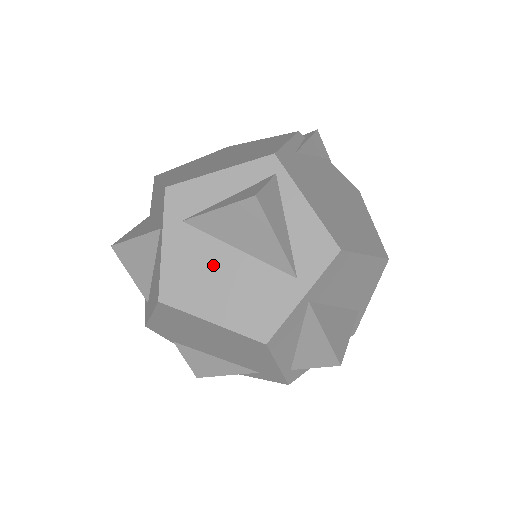
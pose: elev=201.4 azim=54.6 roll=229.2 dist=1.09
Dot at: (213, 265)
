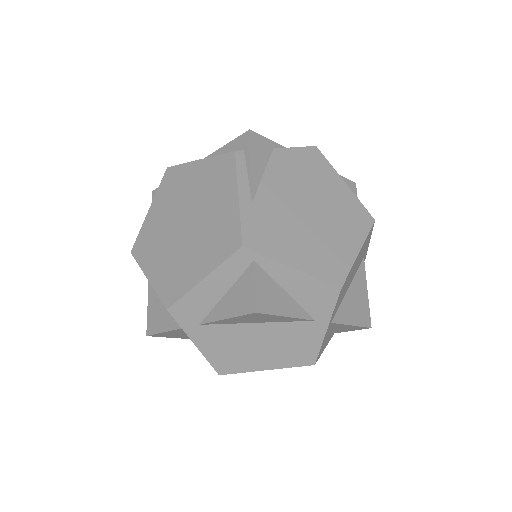
Dot at: (244, 340)
